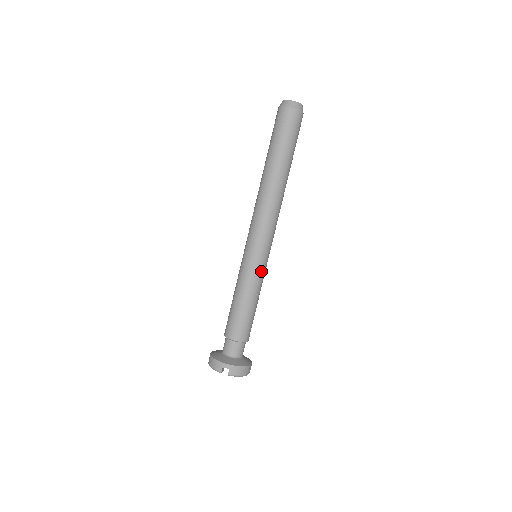
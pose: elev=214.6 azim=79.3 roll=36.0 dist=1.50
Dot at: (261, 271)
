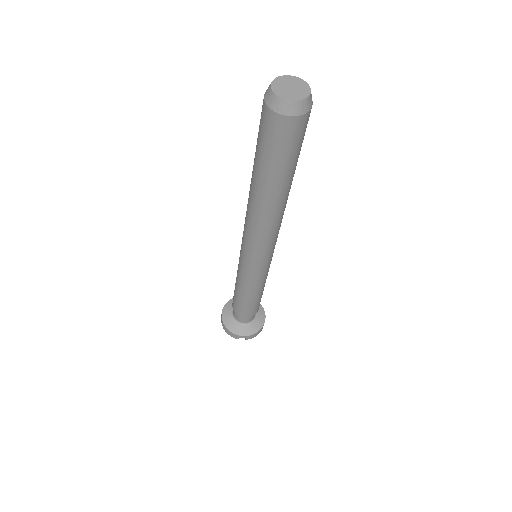
Dot at: (266, 274)
